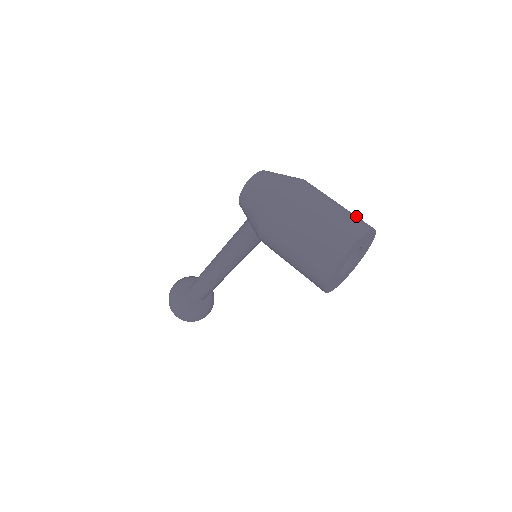
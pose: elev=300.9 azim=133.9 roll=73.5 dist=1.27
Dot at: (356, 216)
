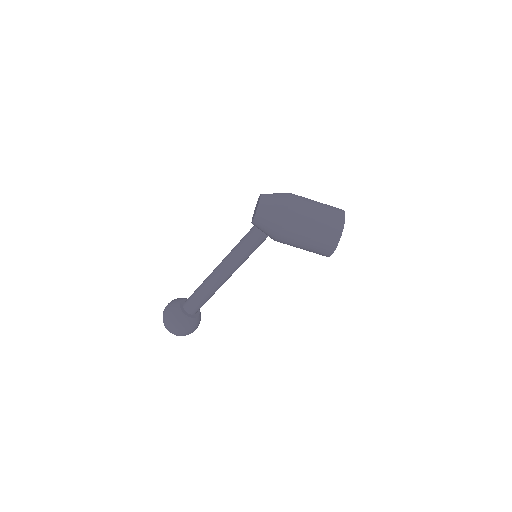
Dot at: occluded
